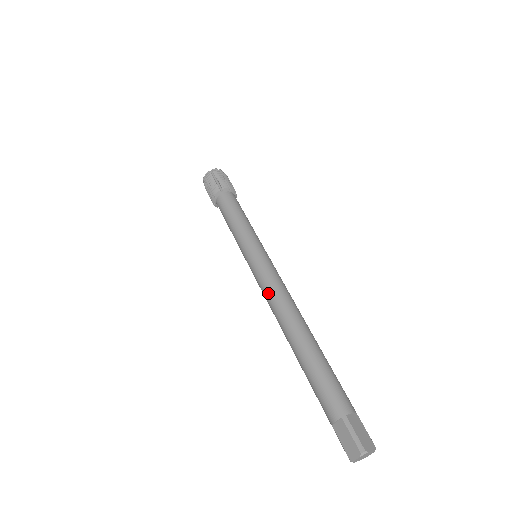
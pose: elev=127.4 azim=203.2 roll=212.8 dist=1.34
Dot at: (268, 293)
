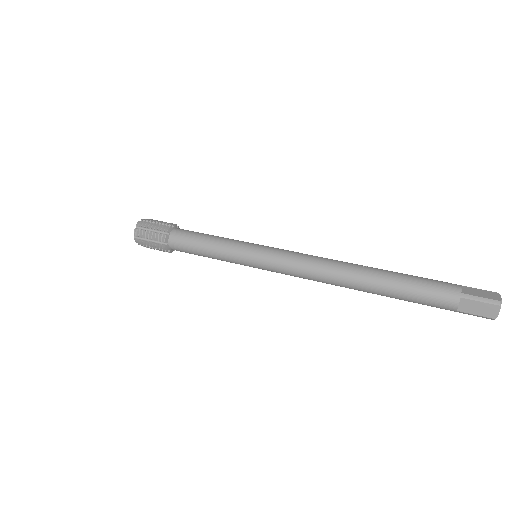
Dot at: (304, 271)
